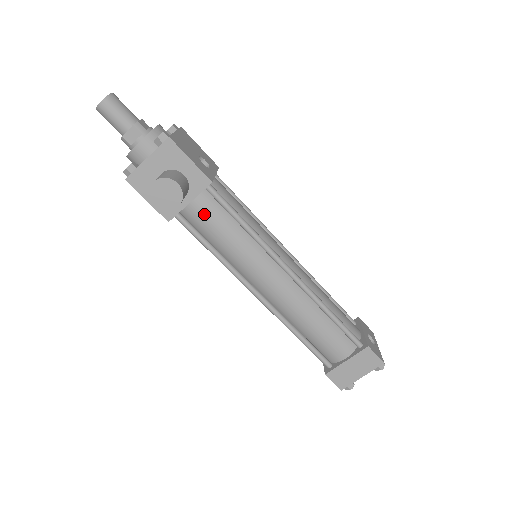
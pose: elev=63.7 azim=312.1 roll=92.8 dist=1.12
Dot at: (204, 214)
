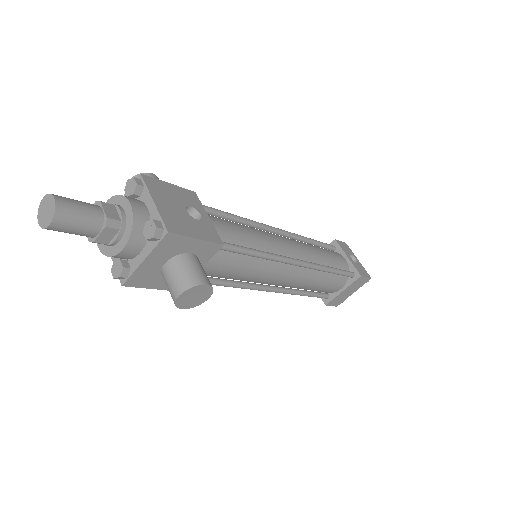
Dot at: (215, 267)
